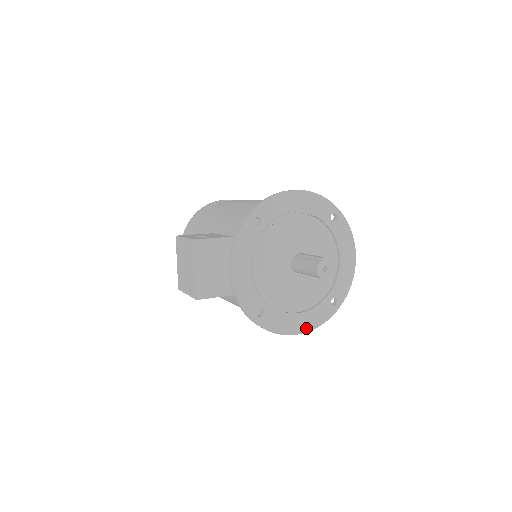
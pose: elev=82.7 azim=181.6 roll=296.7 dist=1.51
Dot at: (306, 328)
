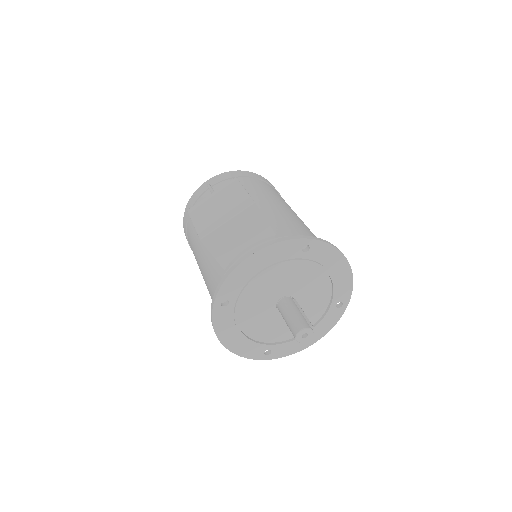
Dot at: (232, 347)
